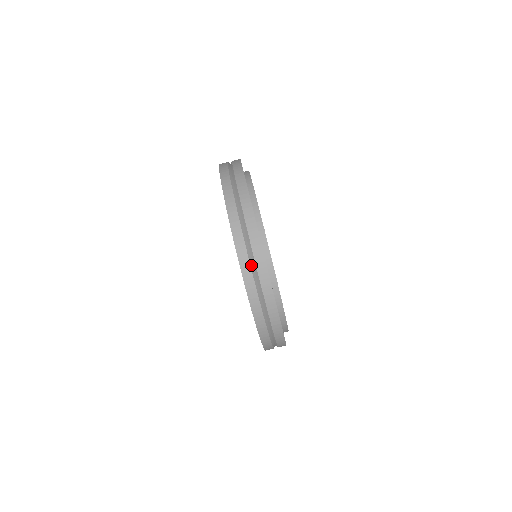
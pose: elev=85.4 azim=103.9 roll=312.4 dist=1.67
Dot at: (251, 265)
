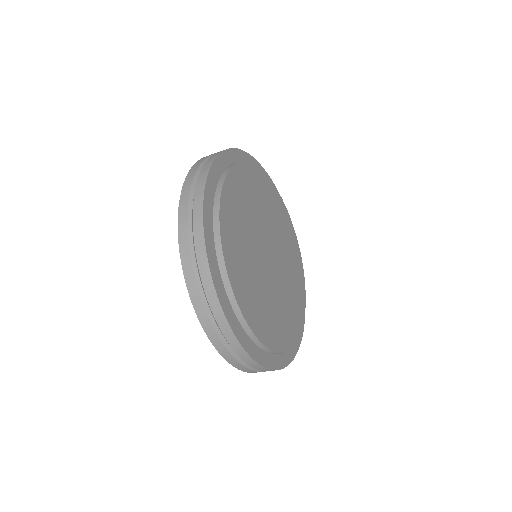
Dot at: occluded
